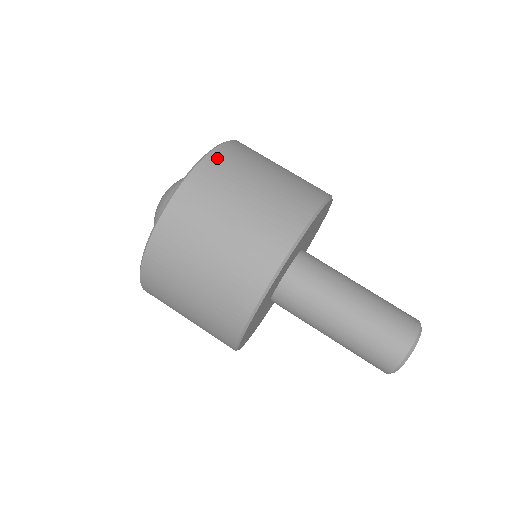
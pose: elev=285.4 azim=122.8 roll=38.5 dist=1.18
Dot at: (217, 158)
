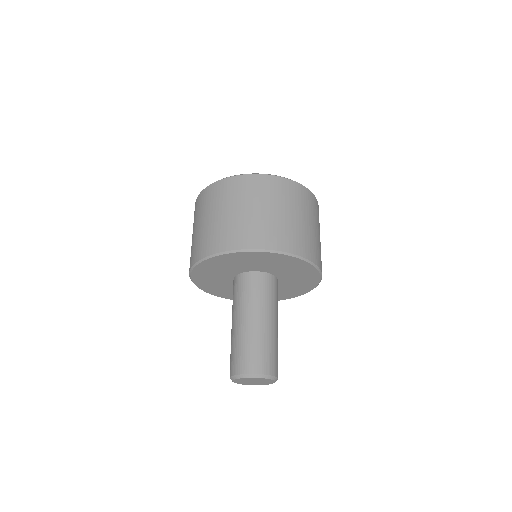
Dot at: (316, 203)
